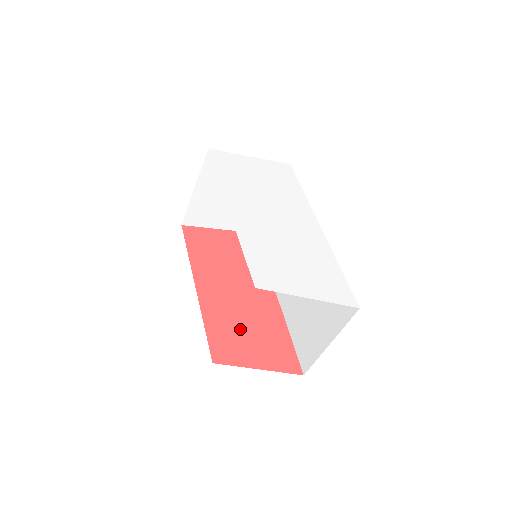
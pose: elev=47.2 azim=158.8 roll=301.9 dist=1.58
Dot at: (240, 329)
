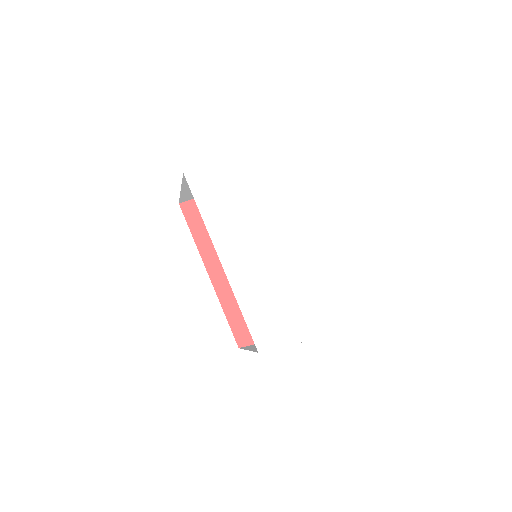
Dot at: occluded
